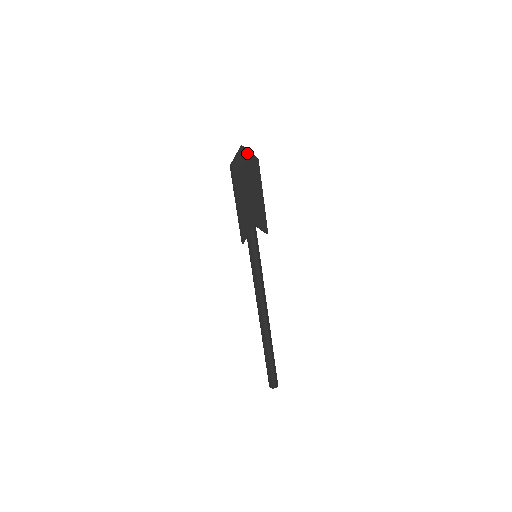
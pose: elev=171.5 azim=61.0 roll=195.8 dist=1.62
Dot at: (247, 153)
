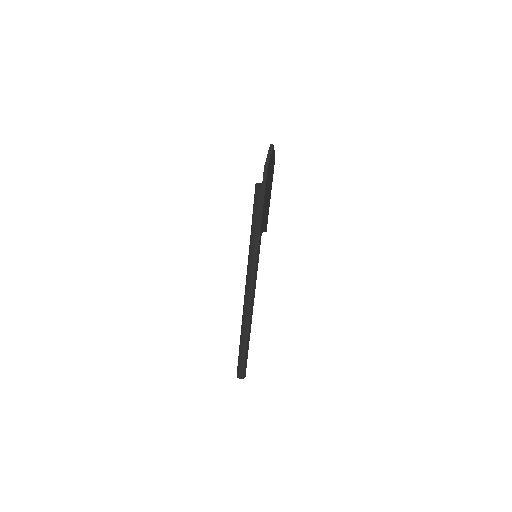
Dot at: (273, 152)
